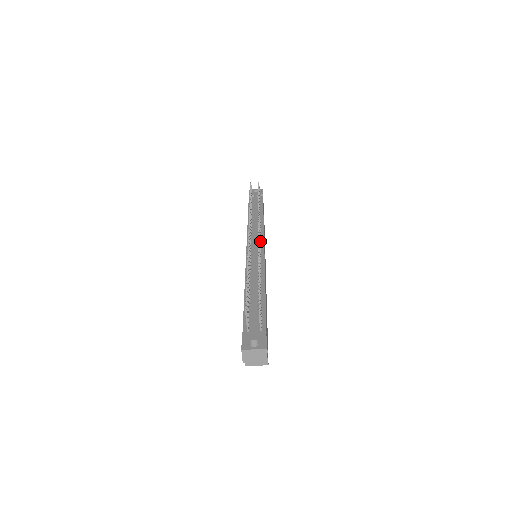
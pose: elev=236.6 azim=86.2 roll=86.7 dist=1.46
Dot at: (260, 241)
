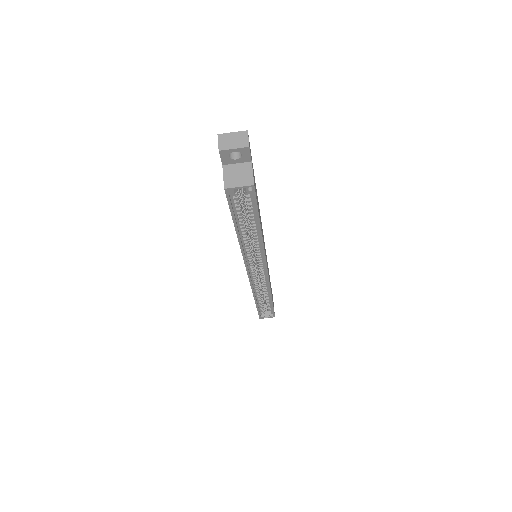
Dot at: occluded
